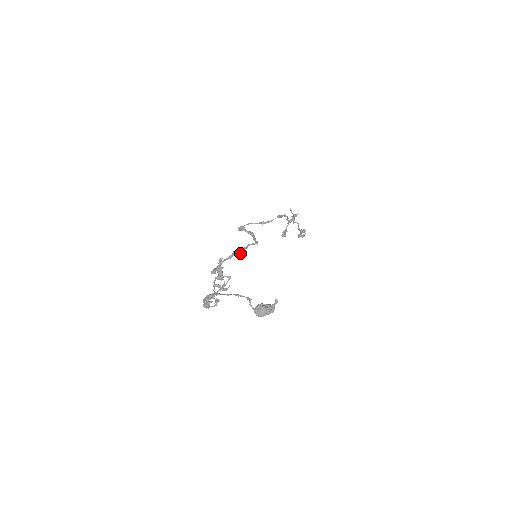
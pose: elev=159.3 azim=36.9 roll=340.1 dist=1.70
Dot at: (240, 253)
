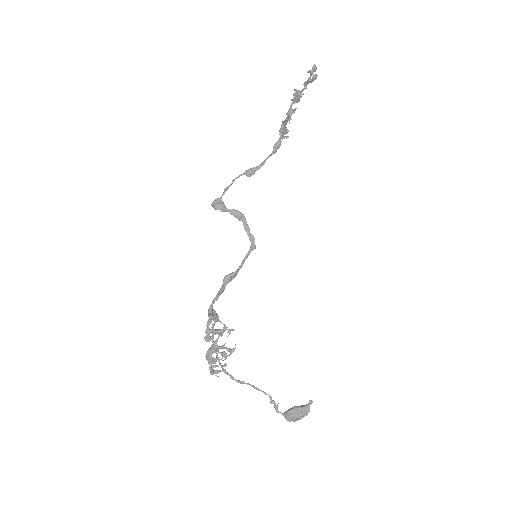
Dot at: (233, 277)
